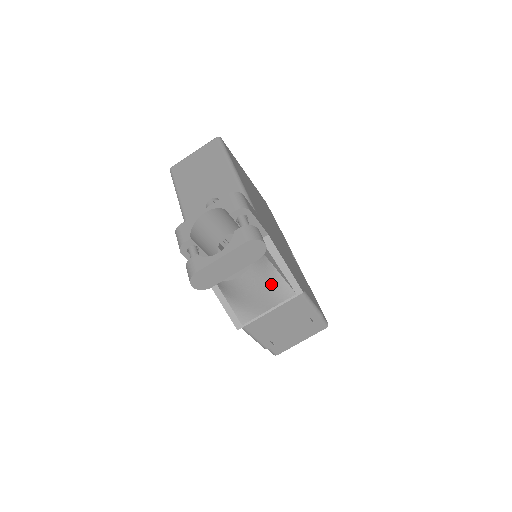
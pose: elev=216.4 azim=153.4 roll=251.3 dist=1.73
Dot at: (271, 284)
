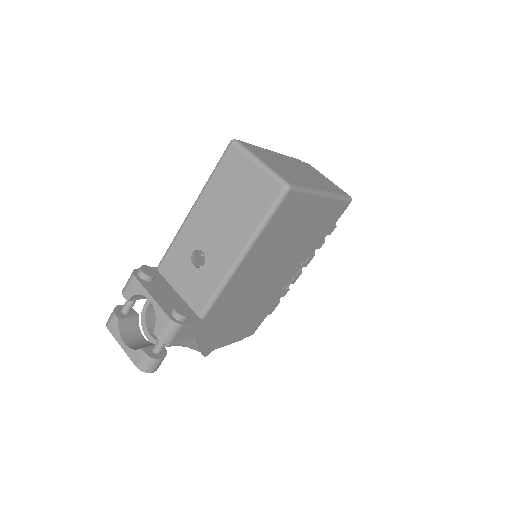
Dot at: occluded
